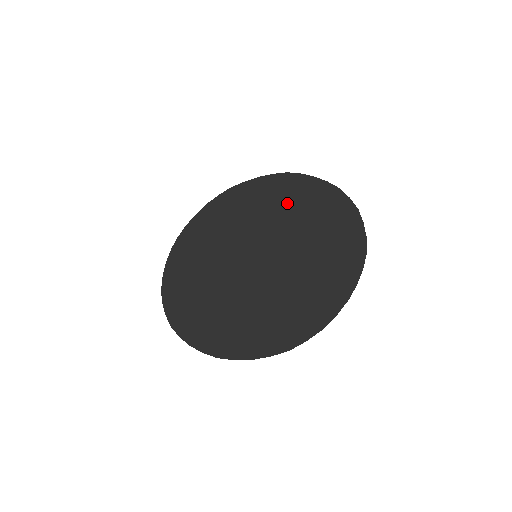
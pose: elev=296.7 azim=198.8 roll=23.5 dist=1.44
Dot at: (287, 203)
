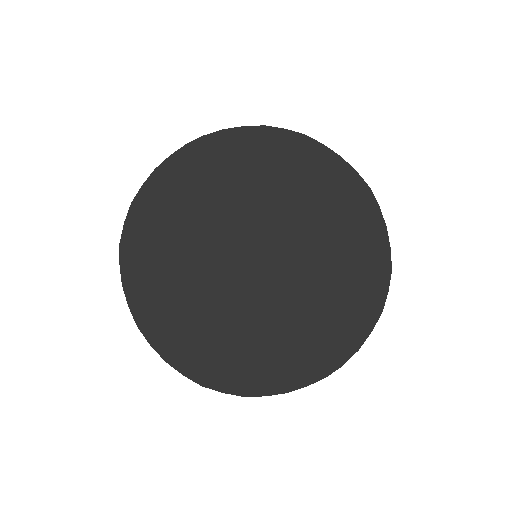
Dot at: (335, 228)
